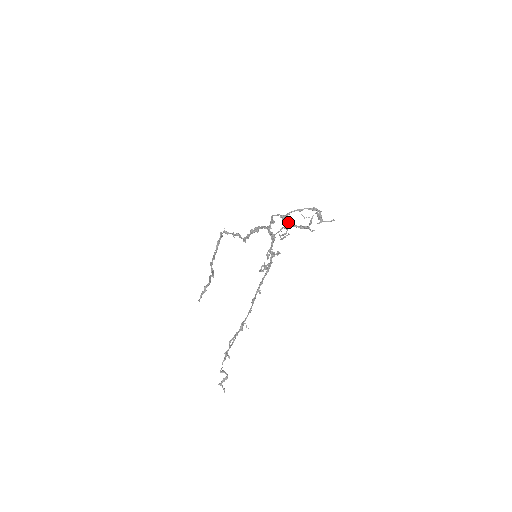
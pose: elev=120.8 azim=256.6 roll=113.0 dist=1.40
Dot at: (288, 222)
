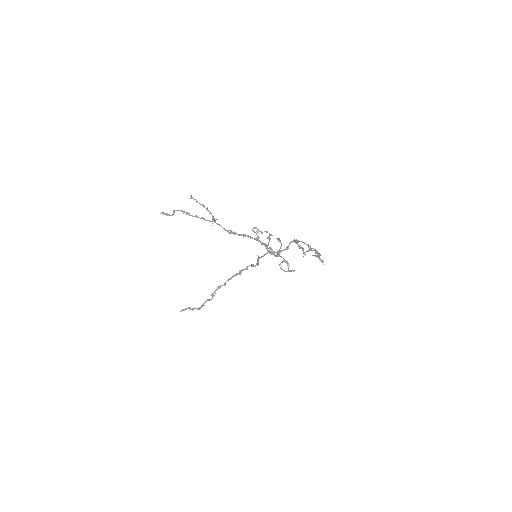
Dot at: (294, 270)
